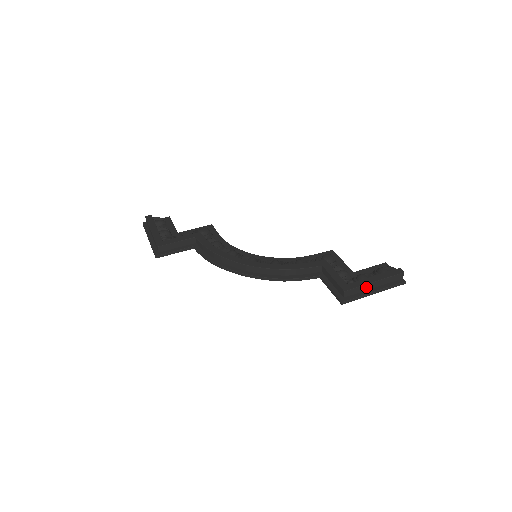
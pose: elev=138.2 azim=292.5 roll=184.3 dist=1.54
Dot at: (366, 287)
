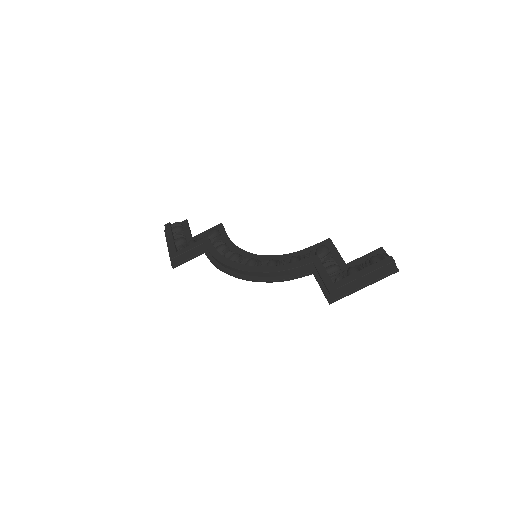
Dot at: (353, 283)
